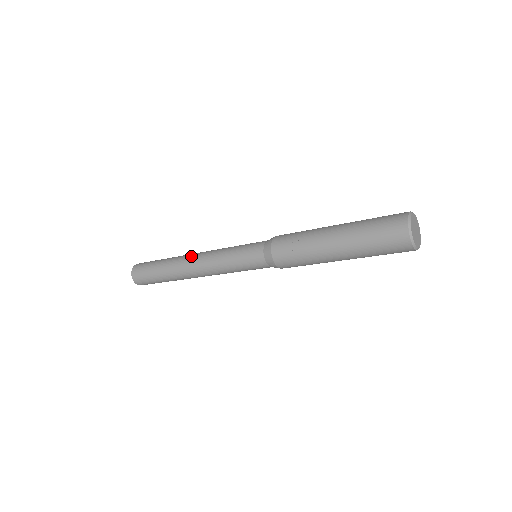
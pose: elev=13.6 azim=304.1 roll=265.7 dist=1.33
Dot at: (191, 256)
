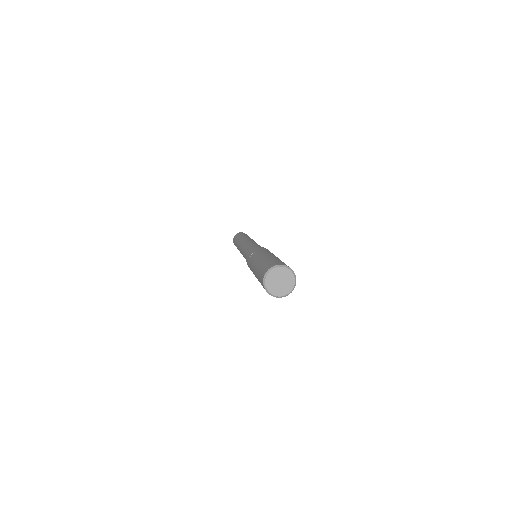
Dot at: (247, 238)
